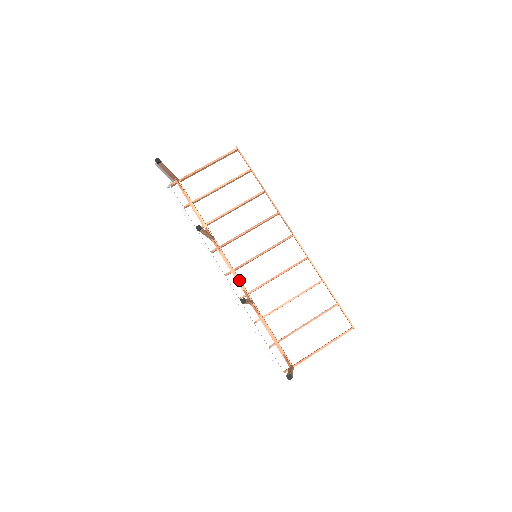
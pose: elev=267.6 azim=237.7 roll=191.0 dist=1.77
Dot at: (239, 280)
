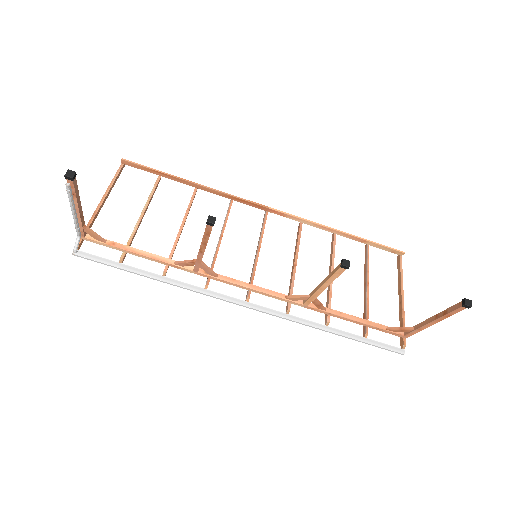
Dot at: (269, 291)
